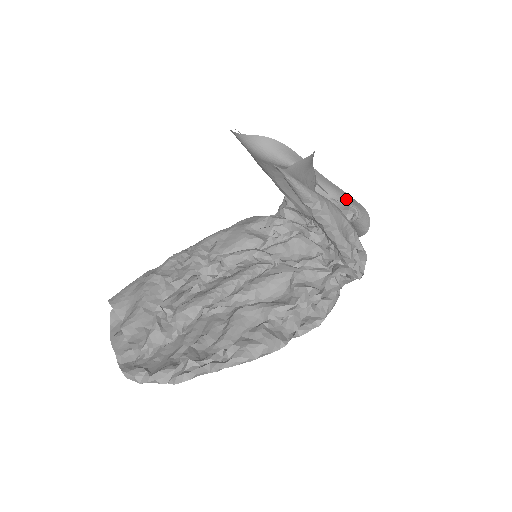
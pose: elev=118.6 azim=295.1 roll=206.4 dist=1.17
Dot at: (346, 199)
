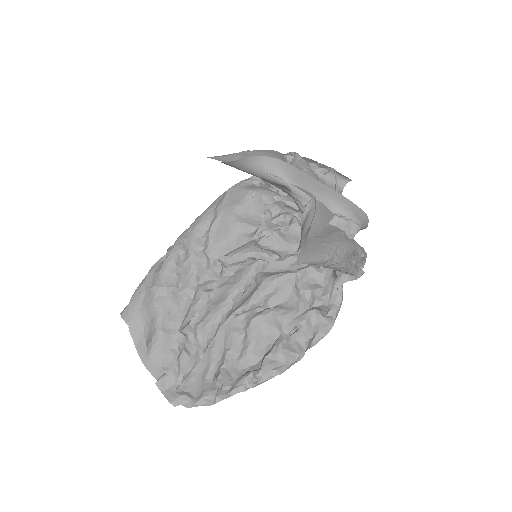
Dot at: (346, 210)
